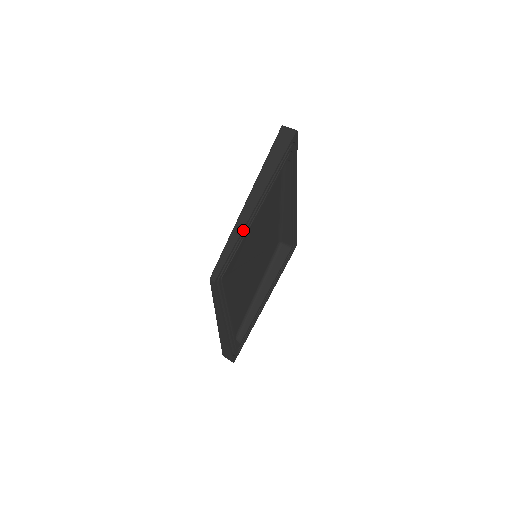
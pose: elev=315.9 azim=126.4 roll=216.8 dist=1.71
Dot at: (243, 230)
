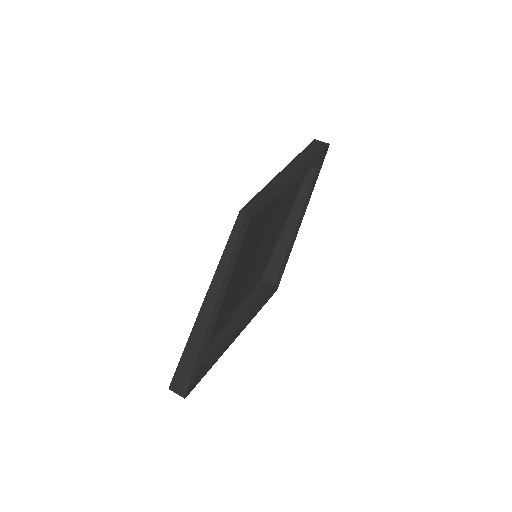
Dot at: (280, 186)
